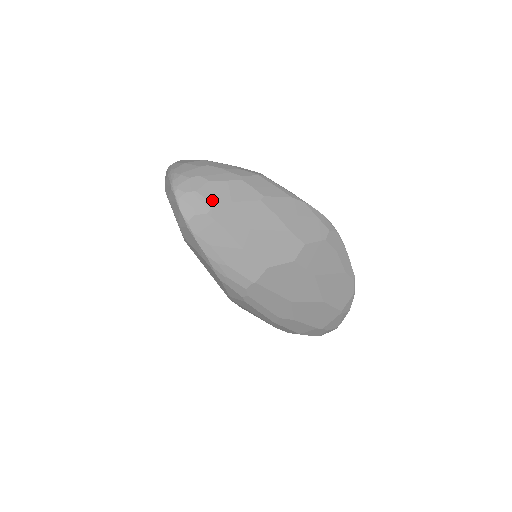
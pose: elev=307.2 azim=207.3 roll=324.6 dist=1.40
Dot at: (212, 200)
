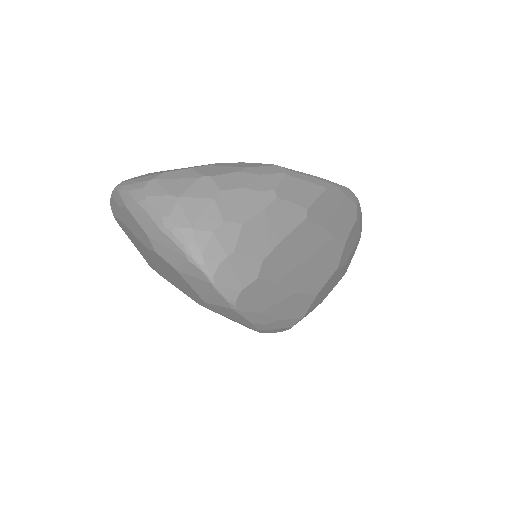
Dot at: (258, 254)
